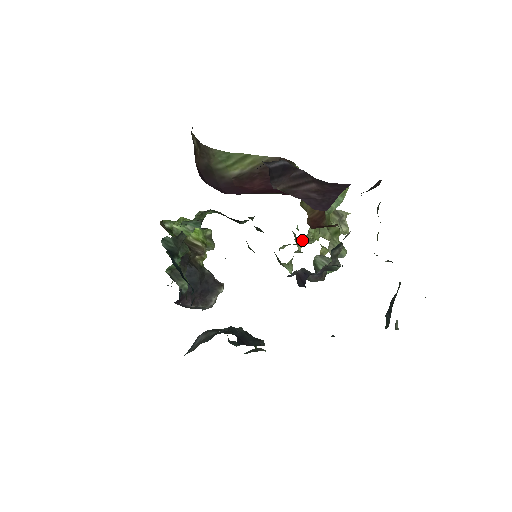
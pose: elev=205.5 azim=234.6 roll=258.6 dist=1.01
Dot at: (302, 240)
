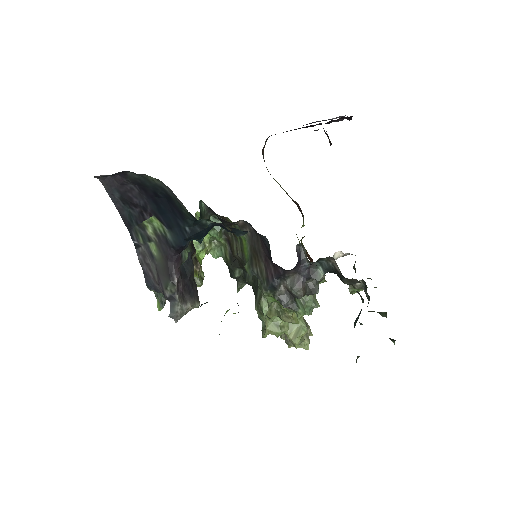
Dot at: (272, 324)
